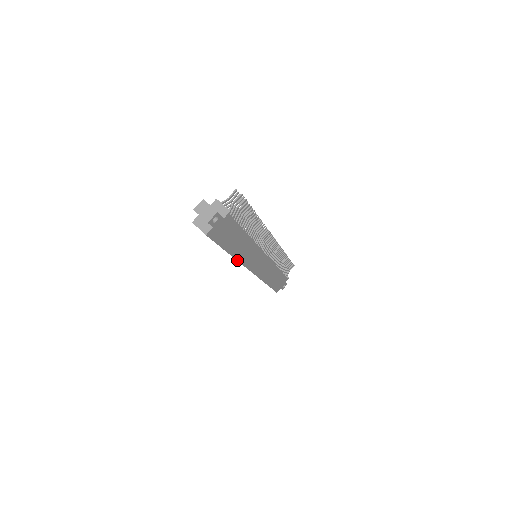
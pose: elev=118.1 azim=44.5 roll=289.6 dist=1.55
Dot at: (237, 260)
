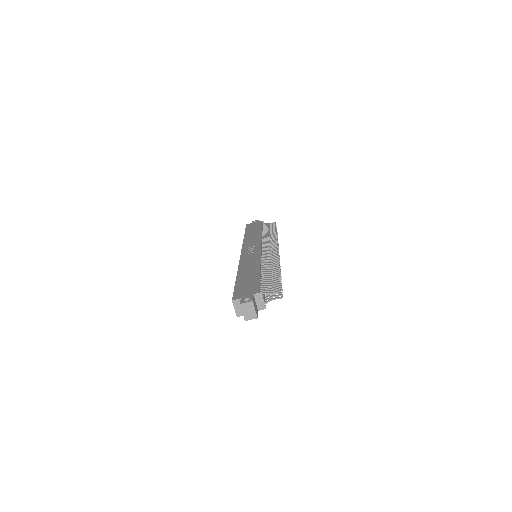
Dot at: occluded
